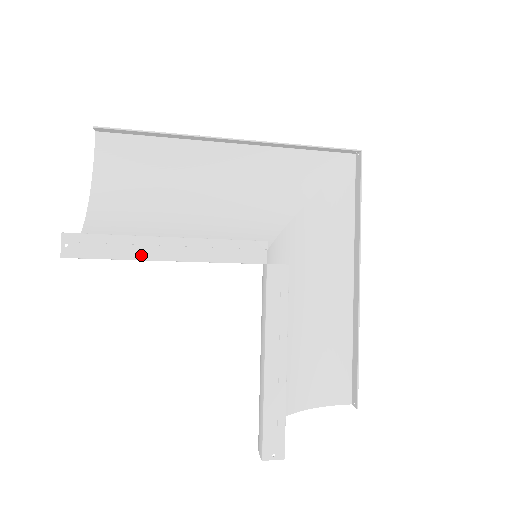
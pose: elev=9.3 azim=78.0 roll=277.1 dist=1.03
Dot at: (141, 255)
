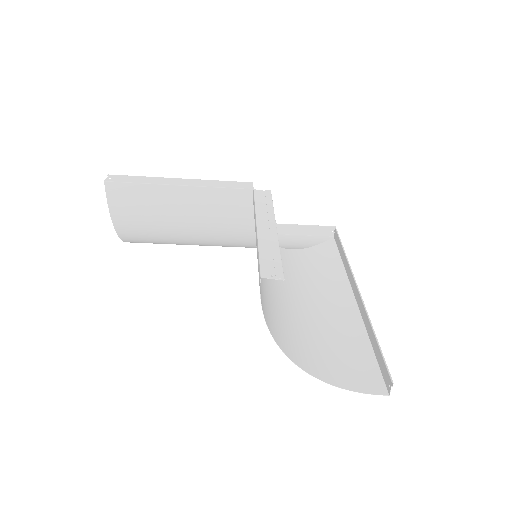
Dot at: (160, 183)
